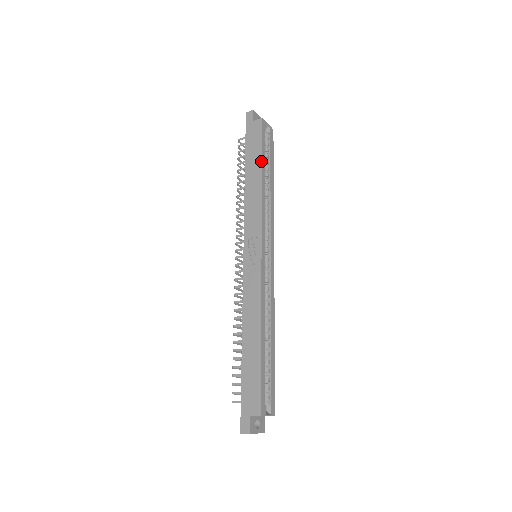
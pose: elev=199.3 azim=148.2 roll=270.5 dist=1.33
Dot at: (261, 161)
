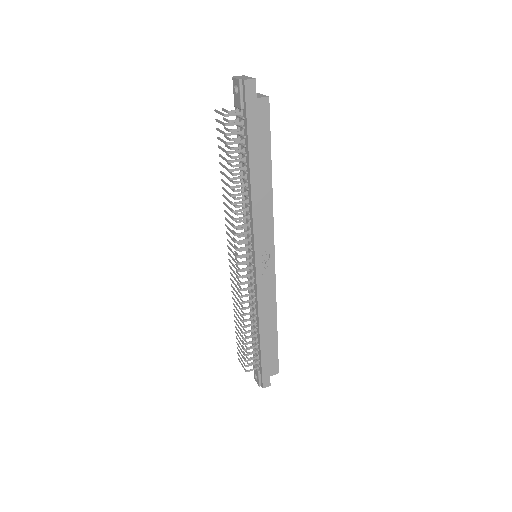
Dot at: (271, 161)
